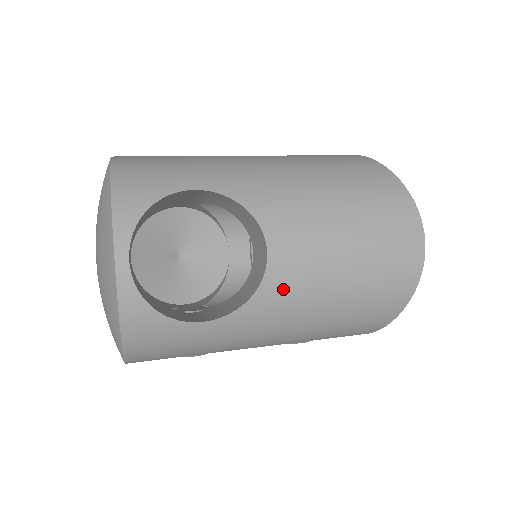
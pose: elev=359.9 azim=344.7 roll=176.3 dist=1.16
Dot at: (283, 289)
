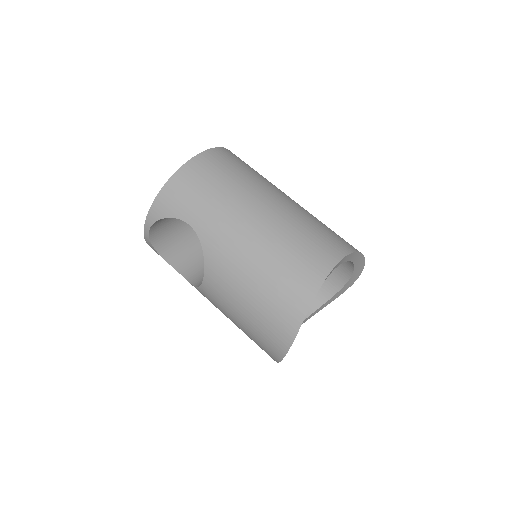
Dot at: (208, 298)
